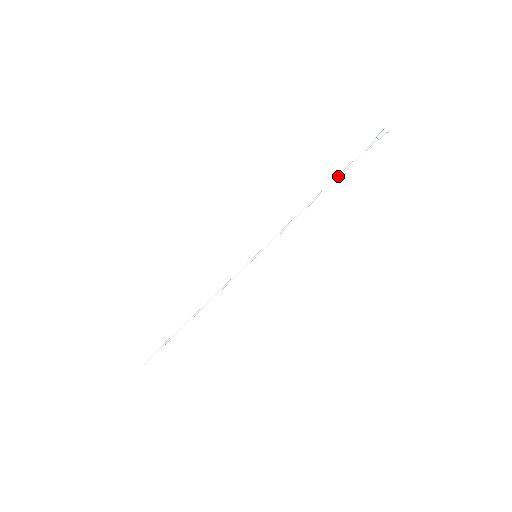
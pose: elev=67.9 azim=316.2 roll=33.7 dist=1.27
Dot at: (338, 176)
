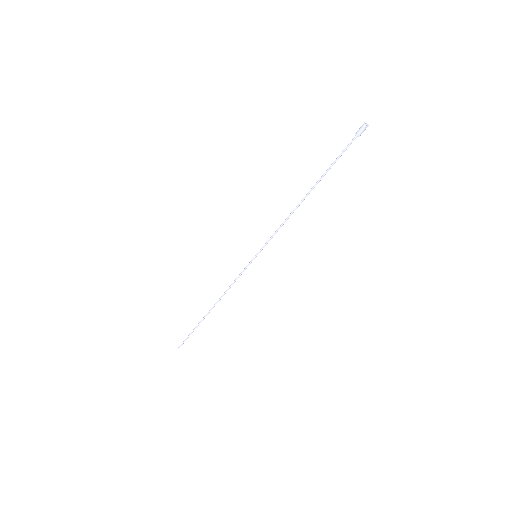
Dot at: (322, 176)
